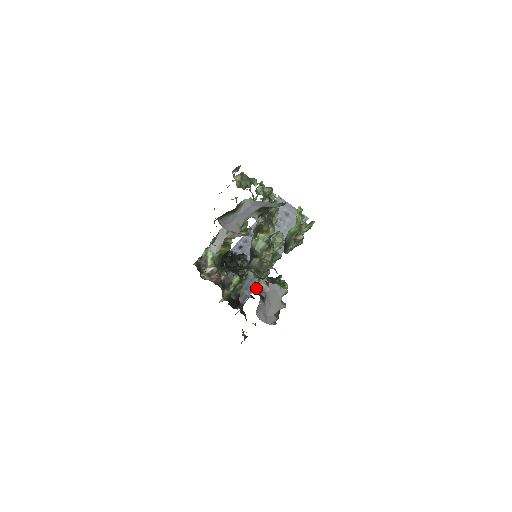
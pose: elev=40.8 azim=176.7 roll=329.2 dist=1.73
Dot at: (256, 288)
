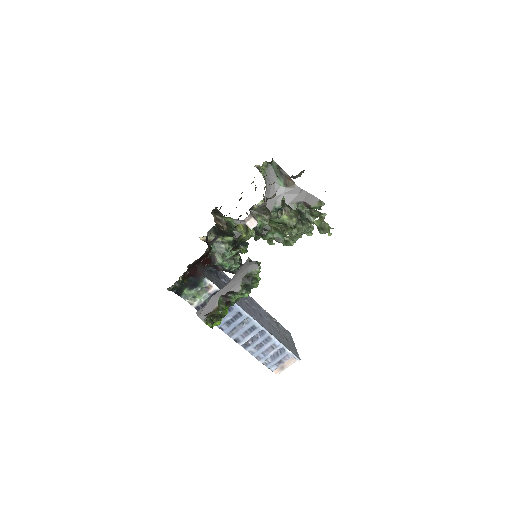
Dot at: (251, 211)
